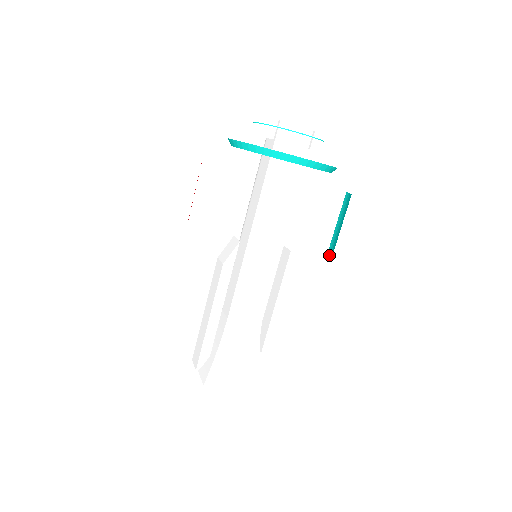
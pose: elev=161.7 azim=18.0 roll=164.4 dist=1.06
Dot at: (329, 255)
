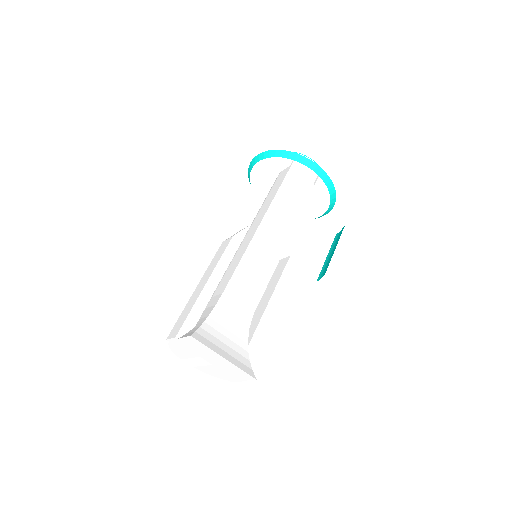
Dot at: (321, 276)
